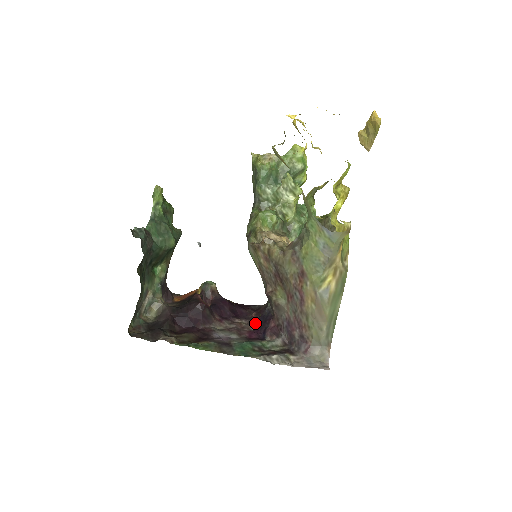
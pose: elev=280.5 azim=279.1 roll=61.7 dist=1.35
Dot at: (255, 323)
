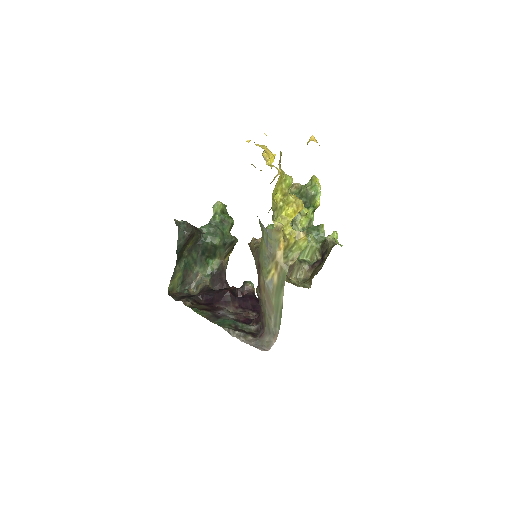
Dot at: (257, 315)
